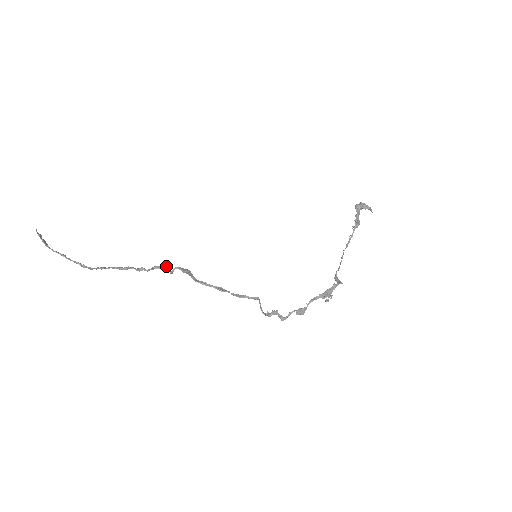
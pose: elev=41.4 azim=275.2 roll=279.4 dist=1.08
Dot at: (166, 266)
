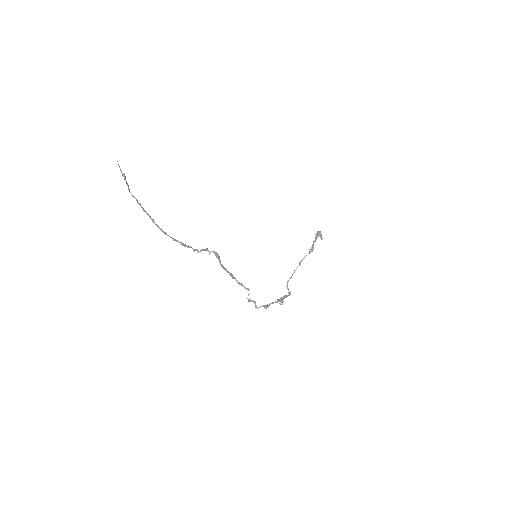
Dot at: occluded
